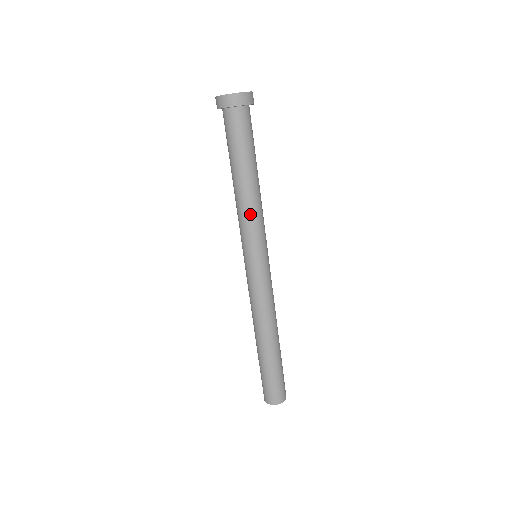
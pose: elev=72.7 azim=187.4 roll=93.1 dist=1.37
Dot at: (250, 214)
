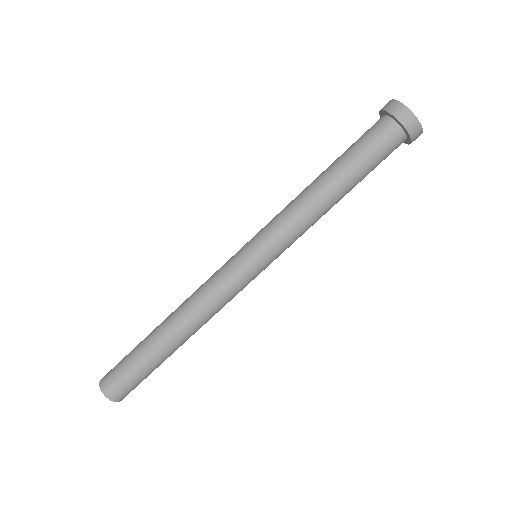
Dot at: (297, 215)
